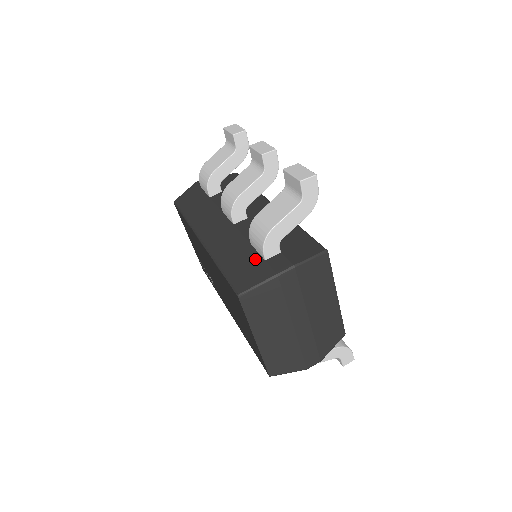
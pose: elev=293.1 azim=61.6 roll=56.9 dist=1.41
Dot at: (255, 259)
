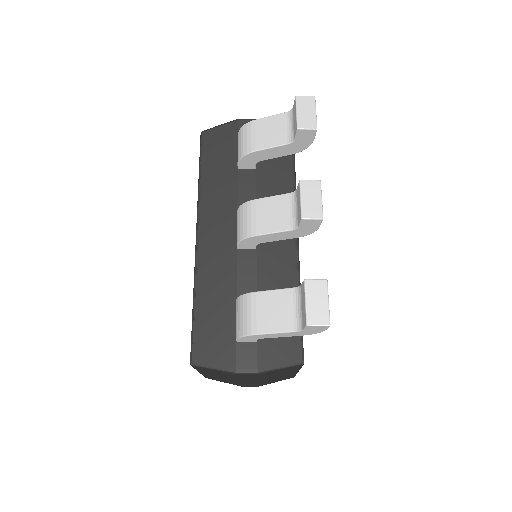
Dot at: (229, 329)
